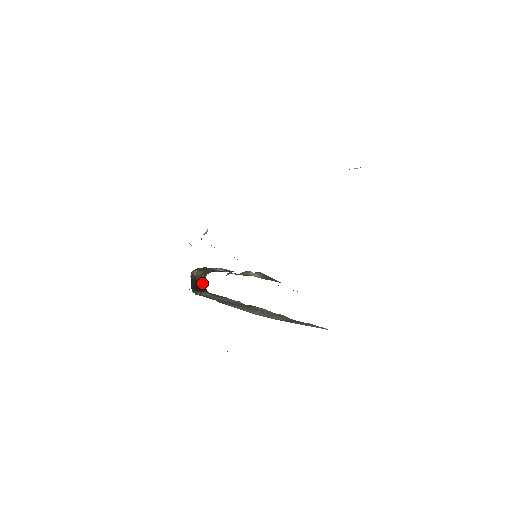
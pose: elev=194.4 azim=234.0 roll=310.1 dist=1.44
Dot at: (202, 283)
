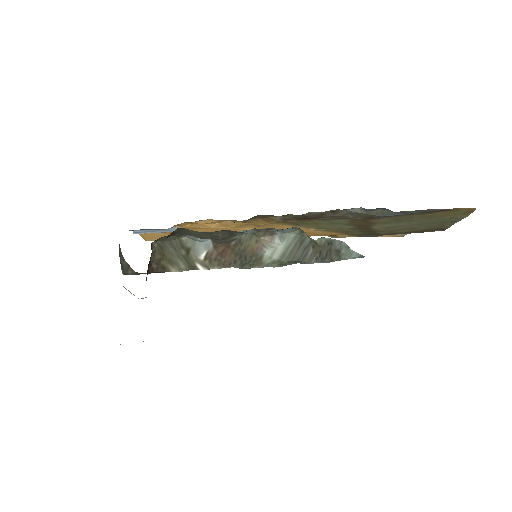
Dot at: (147, 273)
